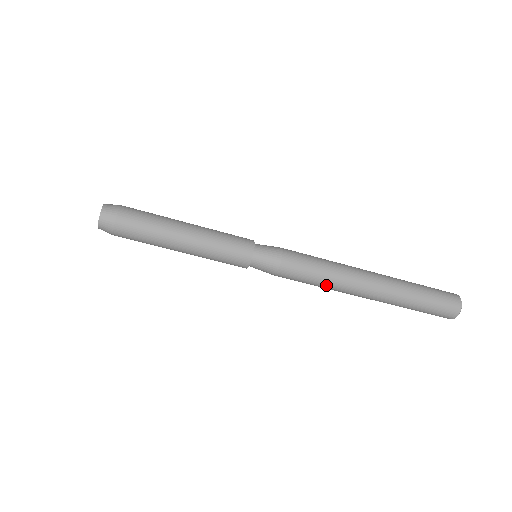
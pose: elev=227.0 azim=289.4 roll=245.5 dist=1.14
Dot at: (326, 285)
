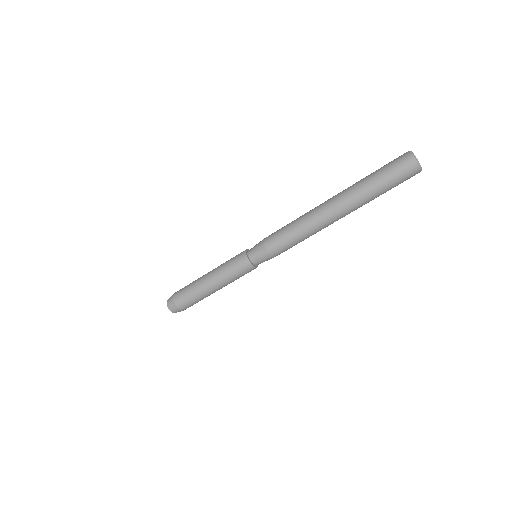
Dot at: (300, 226)
